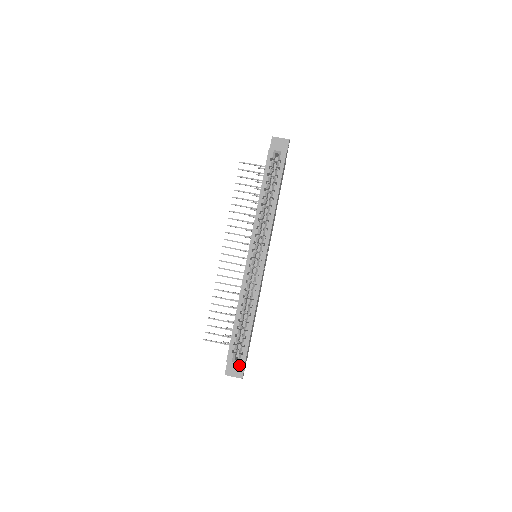
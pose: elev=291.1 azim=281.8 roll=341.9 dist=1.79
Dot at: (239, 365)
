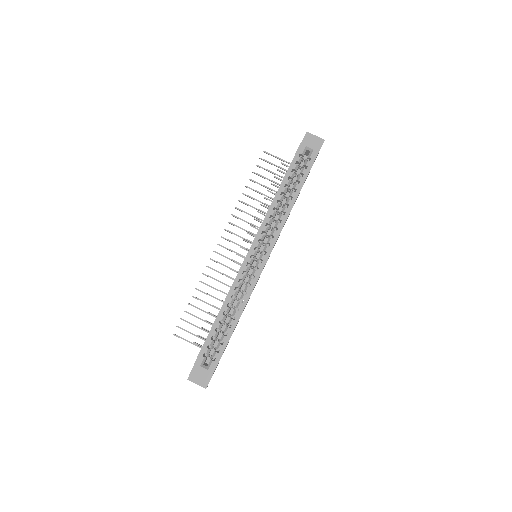
Dot at: (206, 372)
